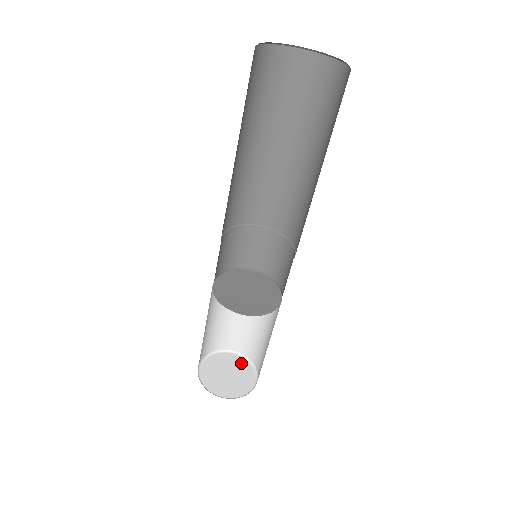
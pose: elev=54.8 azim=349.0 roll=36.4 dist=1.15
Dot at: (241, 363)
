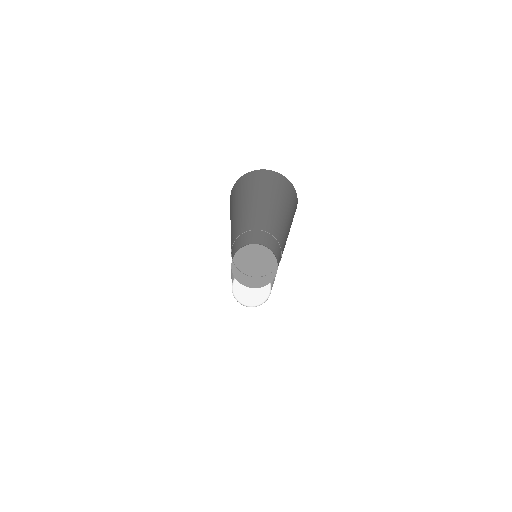
Dot at: (265, 287)
